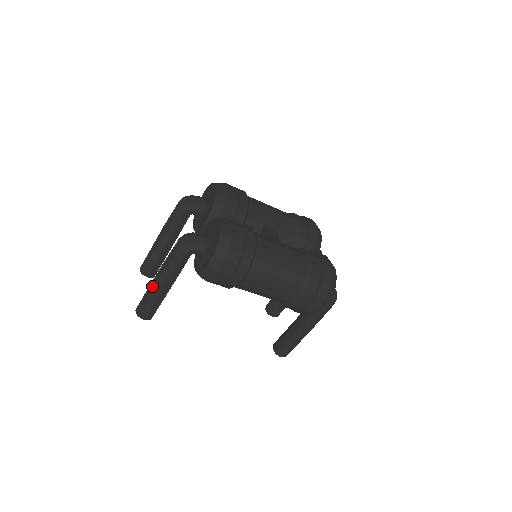
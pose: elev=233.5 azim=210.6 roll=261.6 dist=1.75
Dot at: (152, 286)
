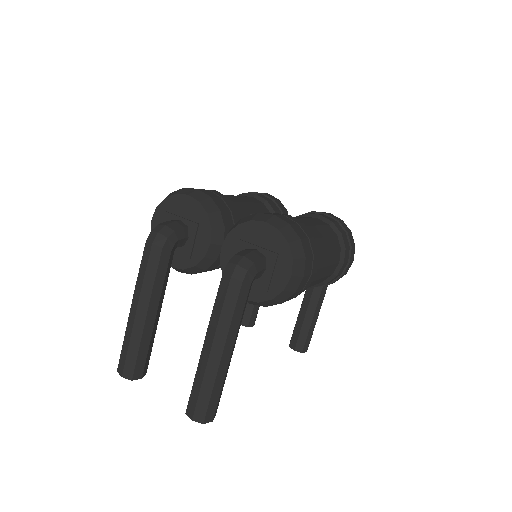
Dot at: (213, 365)
